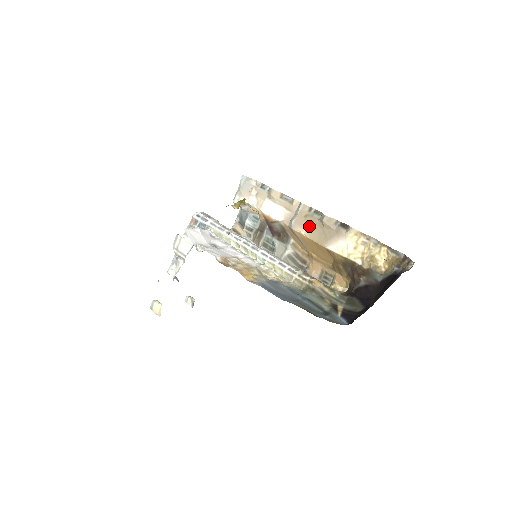
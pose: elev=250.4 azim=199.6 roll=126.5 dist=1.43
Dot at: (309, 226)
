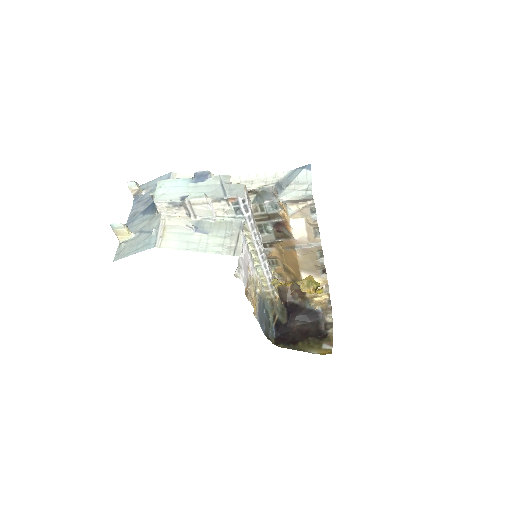
Dot at: (307, 256)
